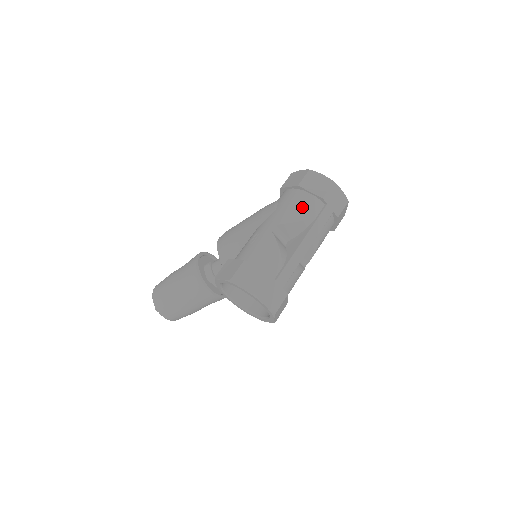
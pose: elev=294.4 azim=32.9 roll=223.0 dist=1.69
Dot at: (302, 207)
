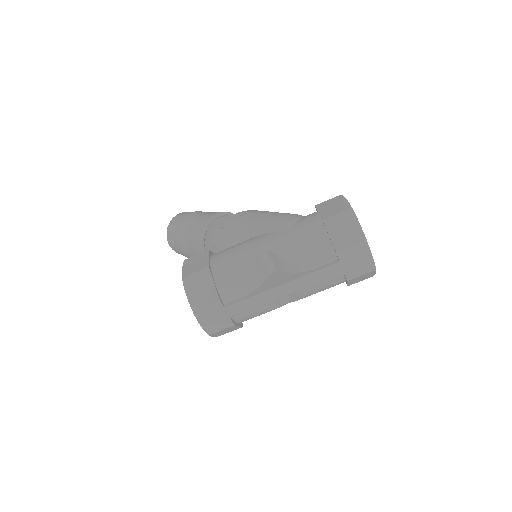
Dot at: (308, 248)
